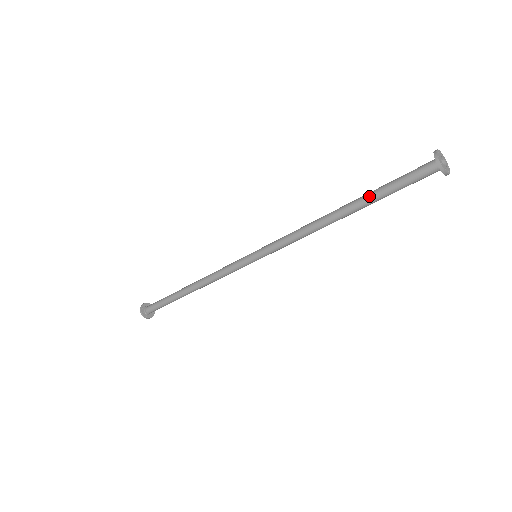
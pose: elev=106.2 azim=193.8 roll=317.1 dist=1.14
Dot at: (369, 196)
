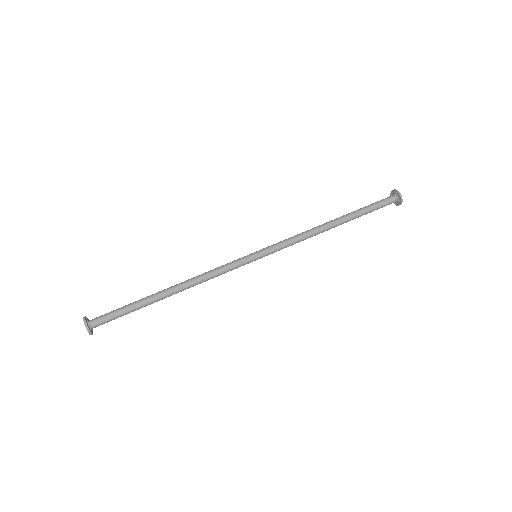
Dot at: (356, 212)
